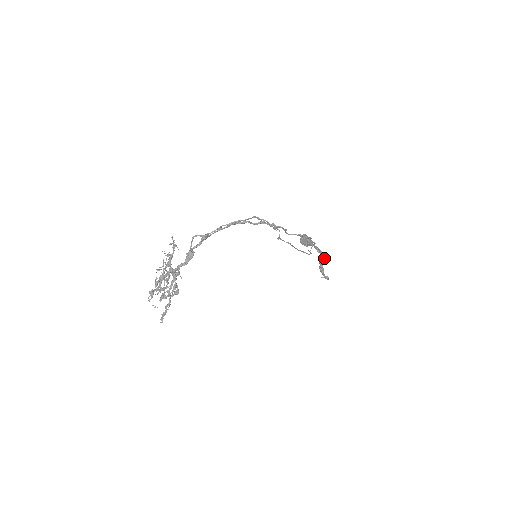
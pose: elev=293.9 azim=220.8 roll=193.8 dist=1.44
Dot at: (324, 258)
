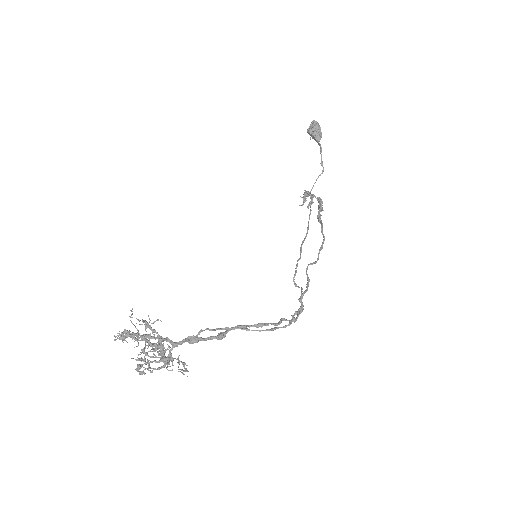
Dot at: occluded
